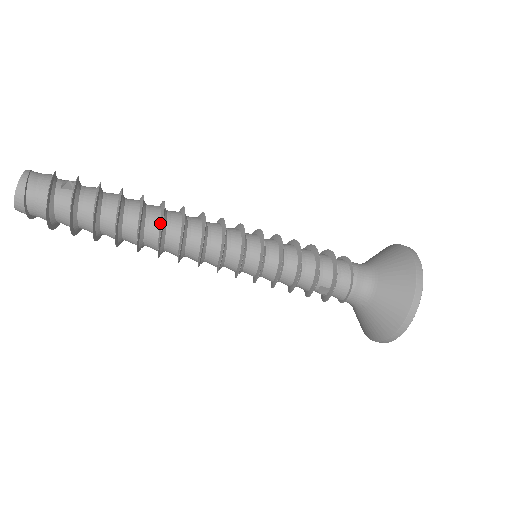
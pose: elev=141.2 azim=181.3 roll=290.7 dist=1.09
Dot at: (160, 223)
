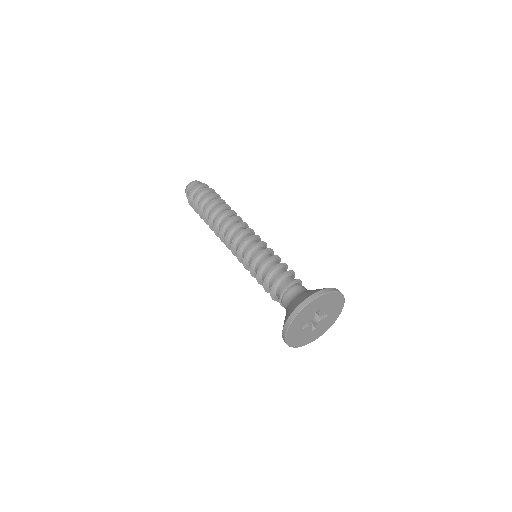
Dot at: (219, 218)
